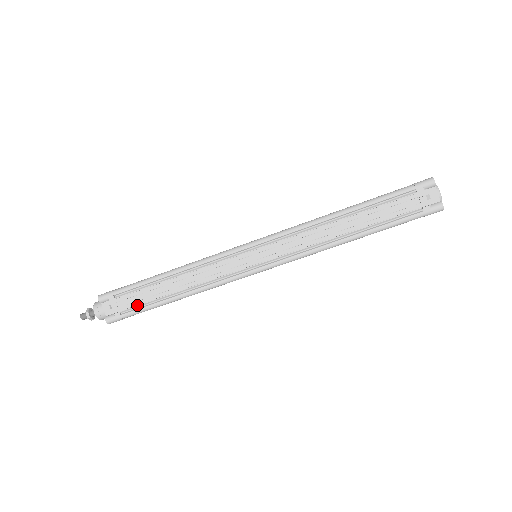
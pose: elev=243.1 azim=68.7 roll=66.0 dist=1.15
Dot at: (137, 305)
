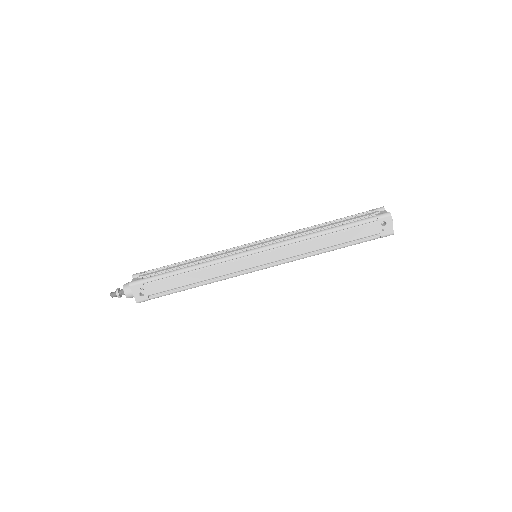
Dot at: (158, 273)
